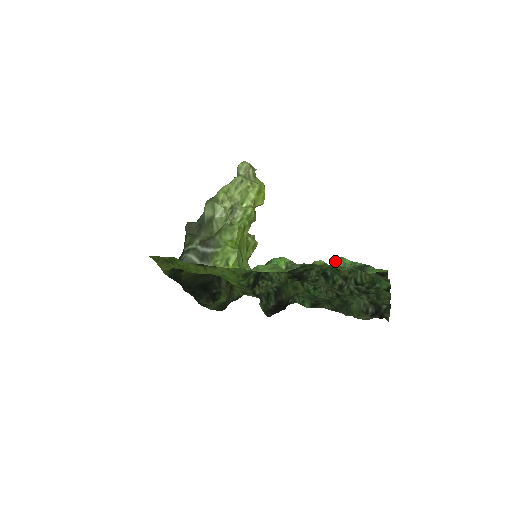
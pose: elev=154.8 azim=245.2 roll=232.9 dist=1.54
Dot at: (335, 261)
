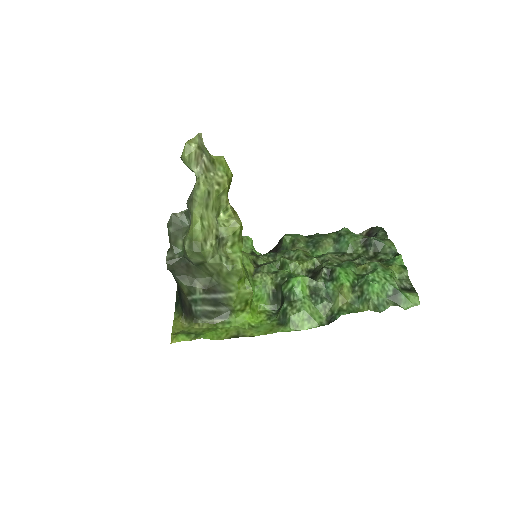
Dot at: (371, 304)
